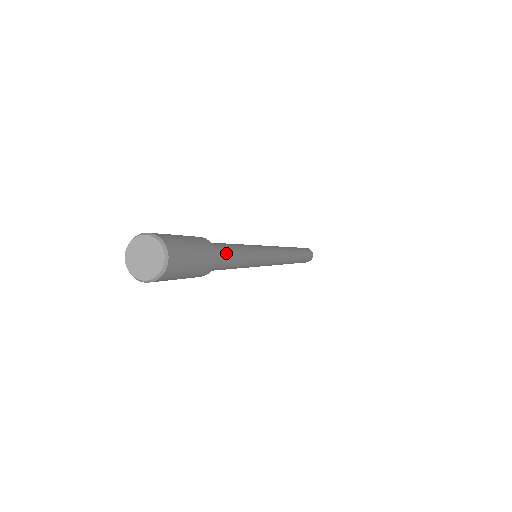
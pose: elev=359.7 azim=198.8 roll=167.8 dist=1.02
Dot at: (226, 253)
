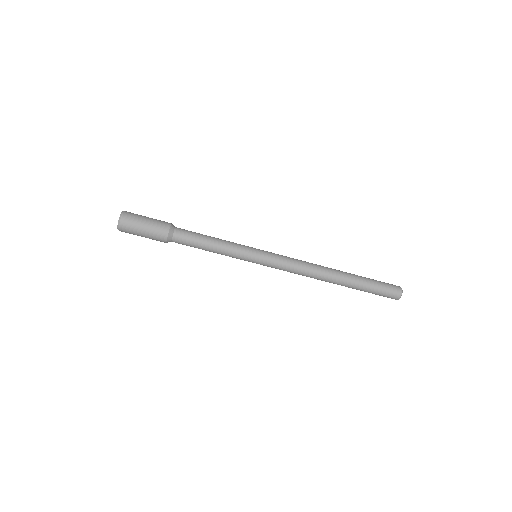
Dot at: (190, 231)
